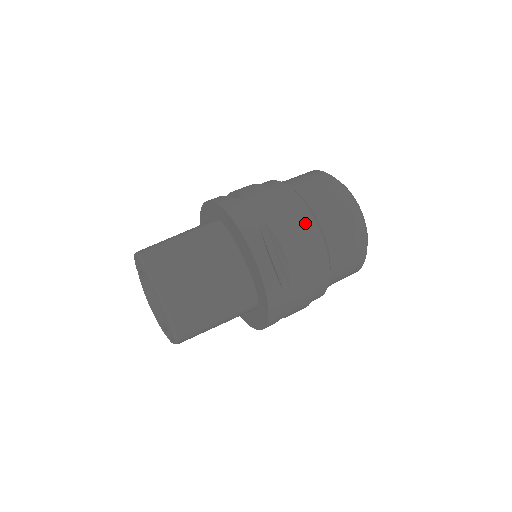
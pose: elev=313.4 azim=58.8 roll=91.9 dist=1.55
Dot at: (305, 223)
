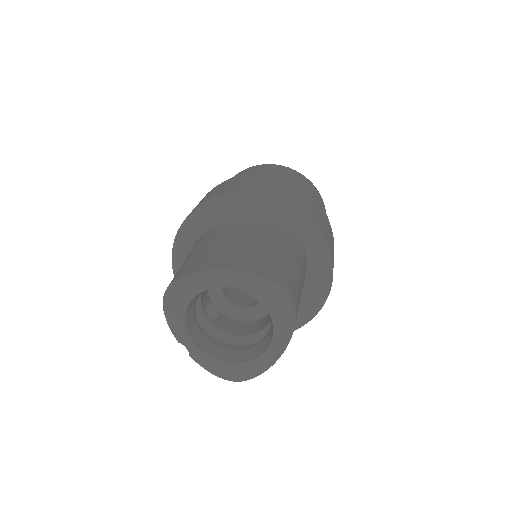
Dot at: occluded
